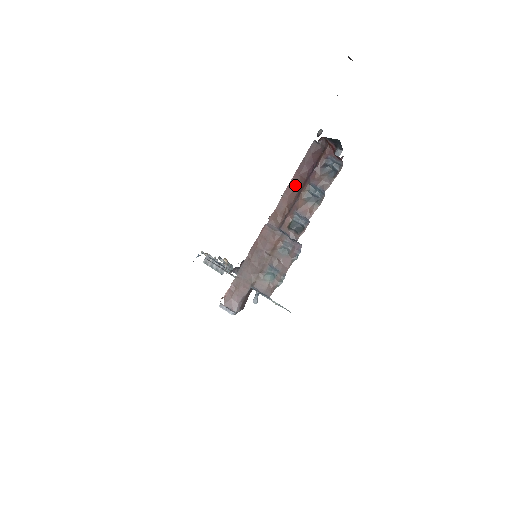
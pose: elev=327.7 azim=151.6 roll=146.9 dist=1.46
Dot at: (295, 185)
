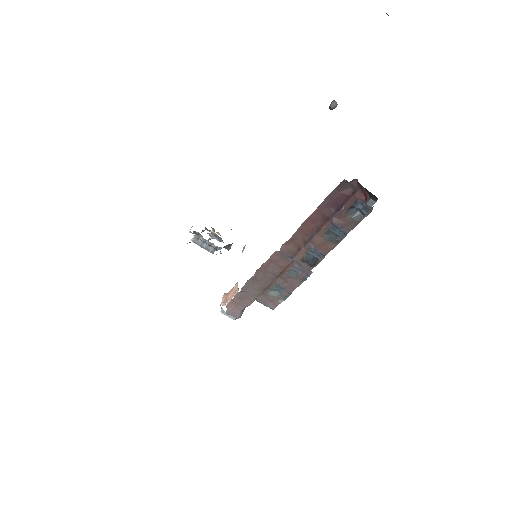
Dot at: (315, 220)
